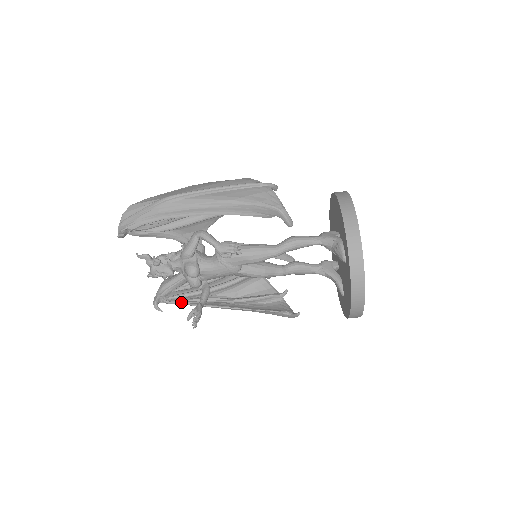
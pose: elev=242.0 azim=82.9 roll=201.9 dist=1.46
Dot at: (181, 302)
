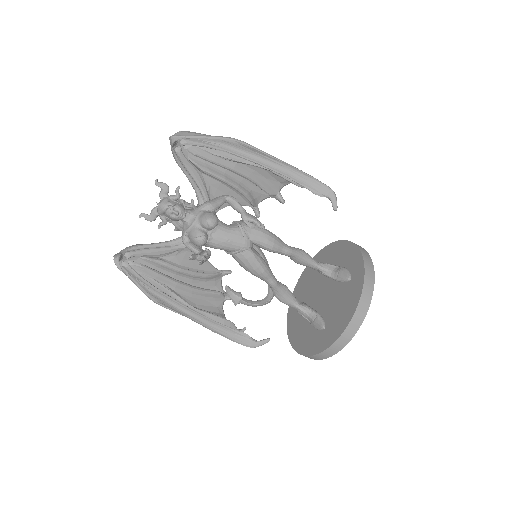
Dot at: (141, 276)
